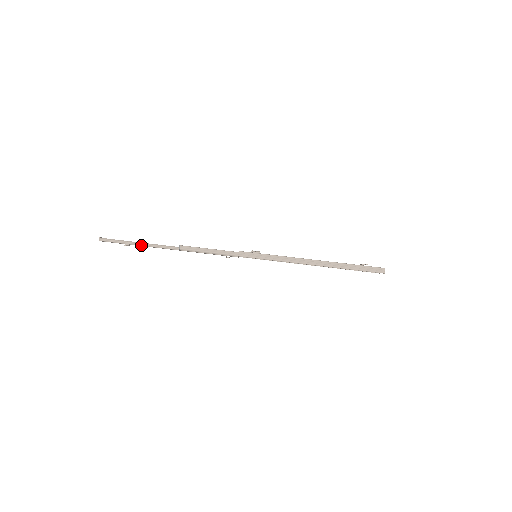
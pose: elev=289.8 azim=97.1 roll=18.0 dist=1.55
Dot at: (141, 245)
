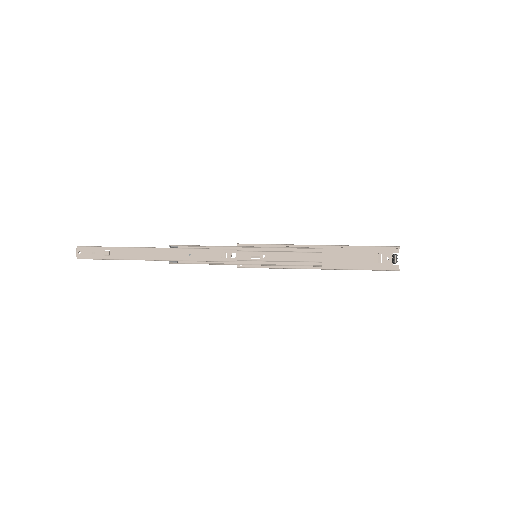
Dot at: (126, 247)
